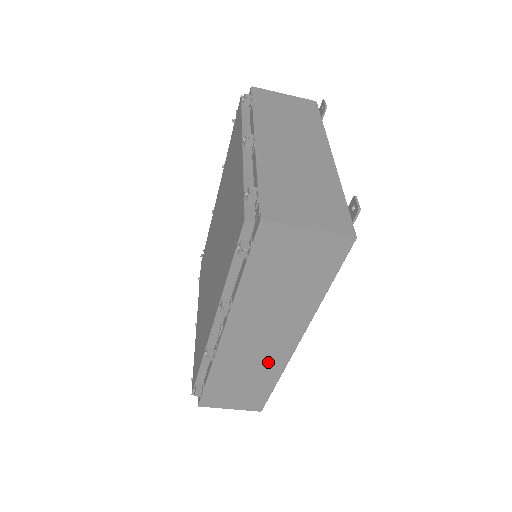
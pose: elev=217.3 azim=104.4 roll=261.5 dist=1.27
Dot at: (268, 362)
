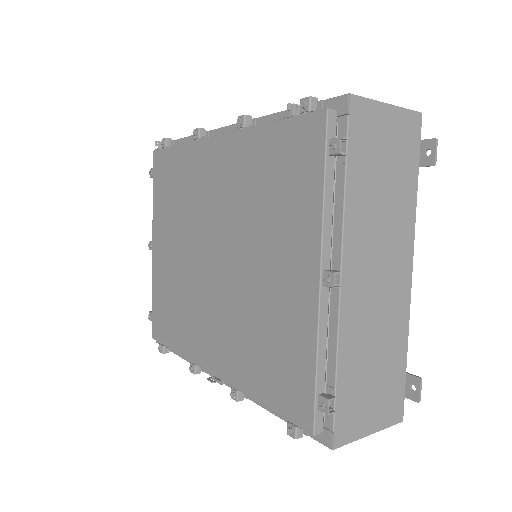
Dot at: occluded
